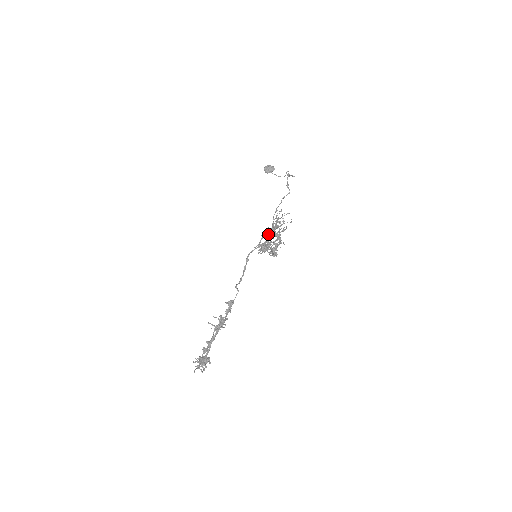
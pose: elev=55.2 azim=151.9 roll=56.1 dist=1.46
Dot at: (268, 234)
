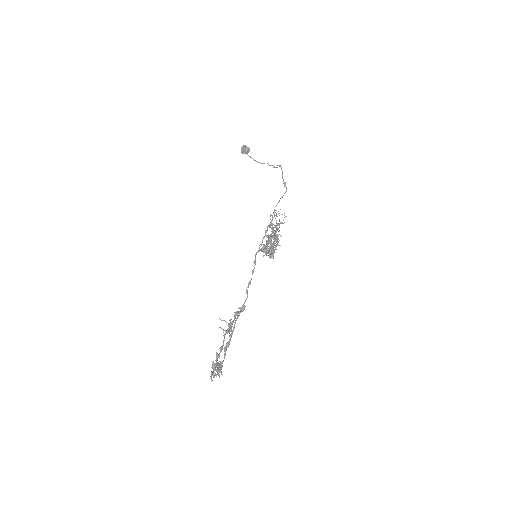
Dot at: (272, 237)
